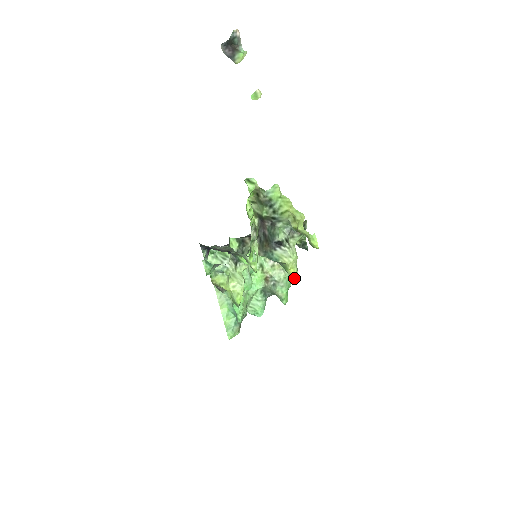
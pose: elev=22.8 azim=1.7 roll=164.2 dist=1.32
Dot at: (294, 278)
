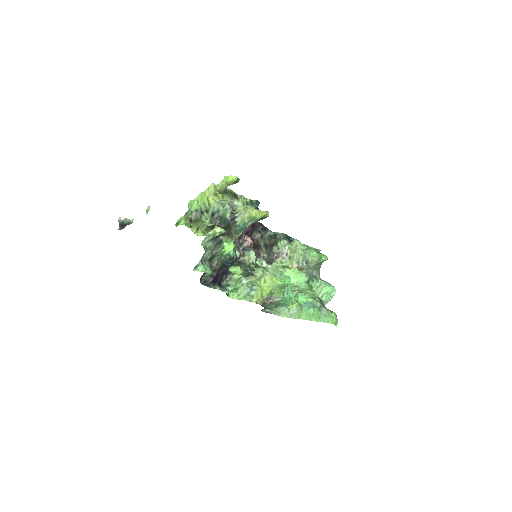
Dot at: (264, 213)
